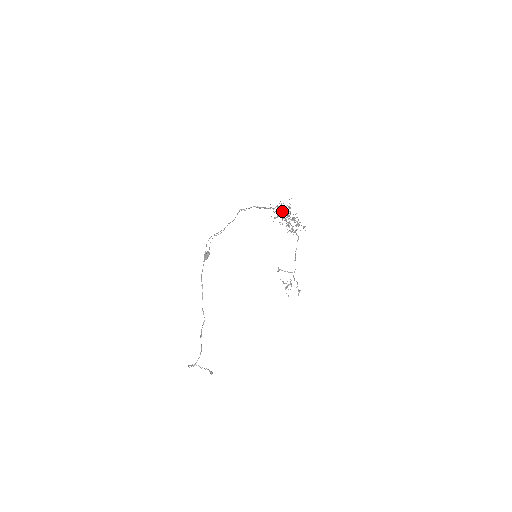
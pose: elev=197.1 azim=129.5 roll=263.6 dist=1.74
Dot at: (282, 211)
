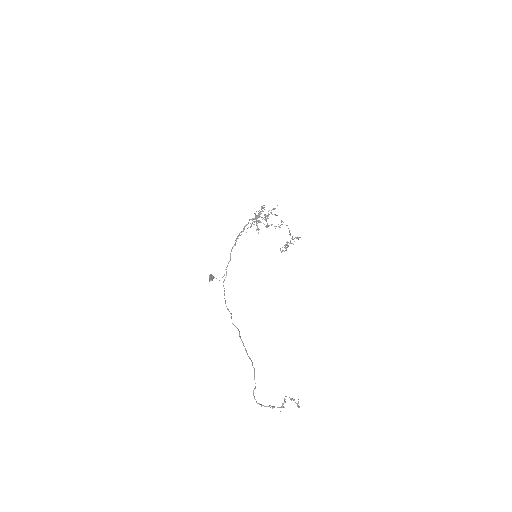
Dot at: occluded
